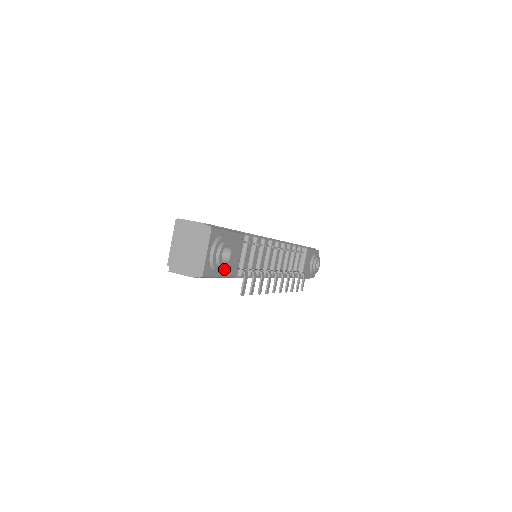
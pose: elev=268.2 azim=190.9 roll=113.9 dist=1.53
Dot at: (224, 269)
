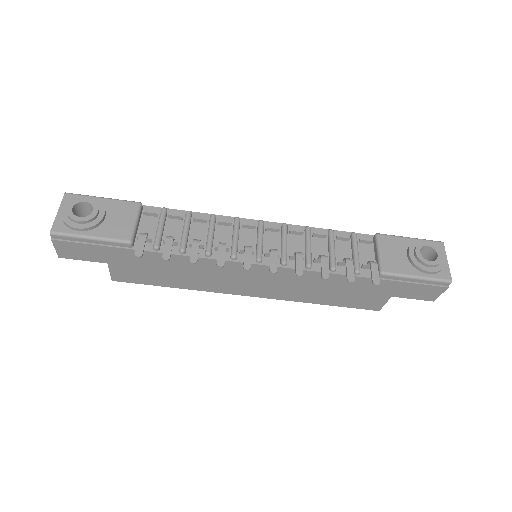
Dot at: (89, 226)
